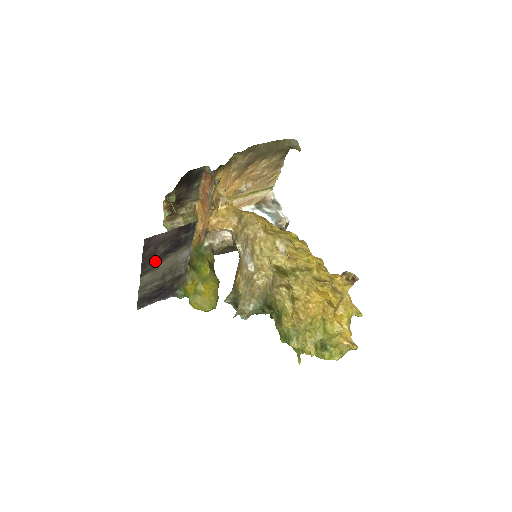
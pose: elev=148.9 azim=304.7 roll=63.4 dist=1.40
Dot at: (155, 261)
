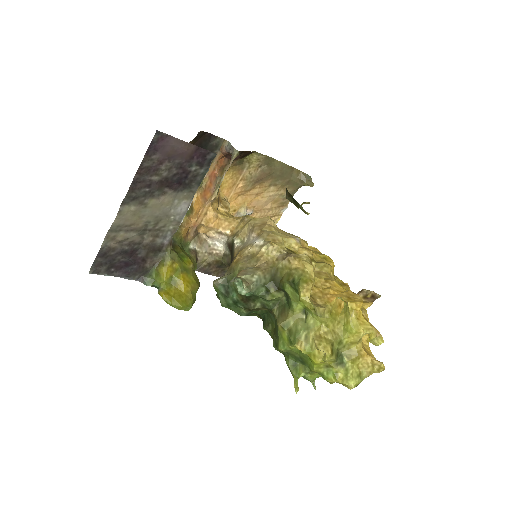
Dot at: (148, 189)
